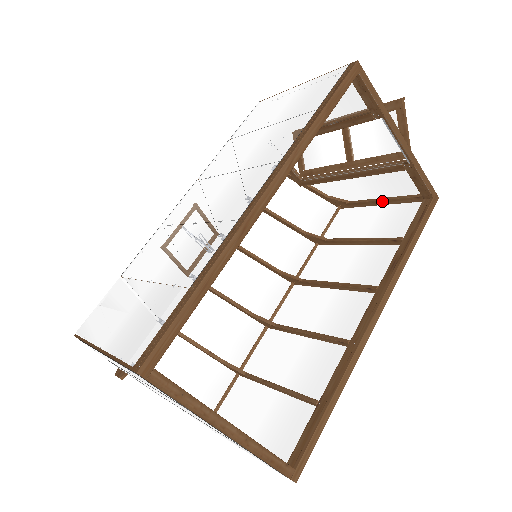
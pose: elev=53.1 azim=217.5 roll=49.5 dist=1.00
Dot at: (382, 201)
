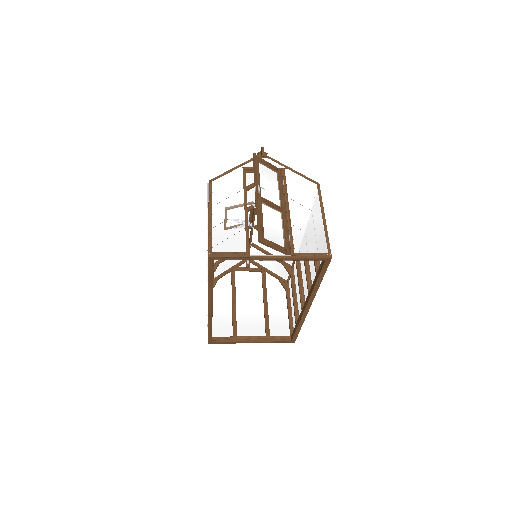
Dot at: (321, 221)
